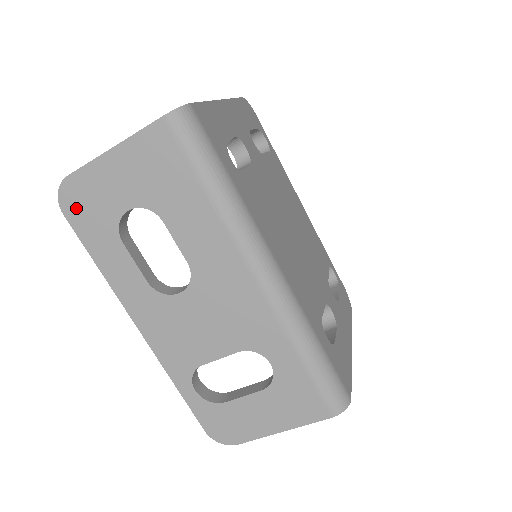
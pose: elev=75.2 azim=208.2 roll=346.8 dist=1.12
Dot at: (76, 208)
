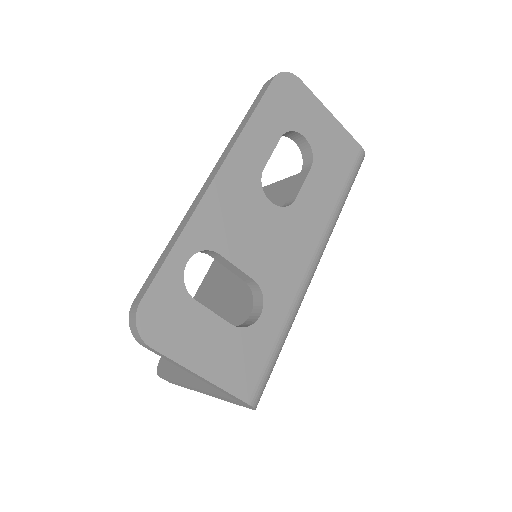
Dot at: (284, 90)
